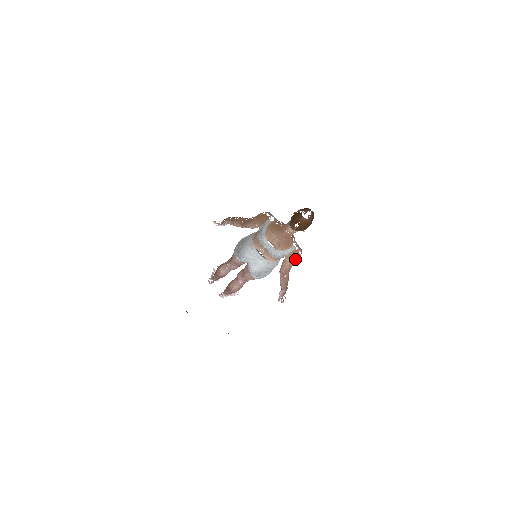
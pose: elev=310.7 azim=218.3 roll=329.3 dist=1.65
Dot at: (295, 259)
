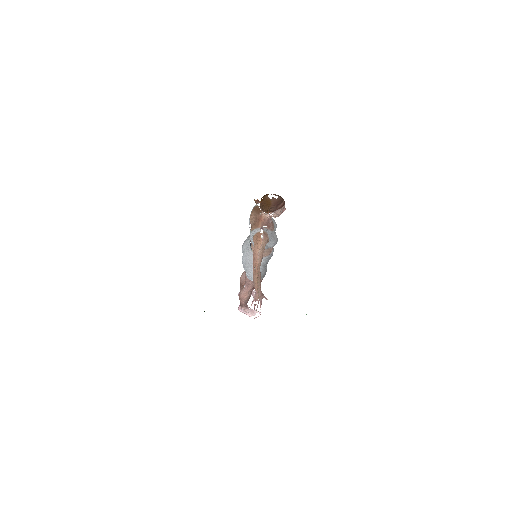
Dot at: (258, 243)
